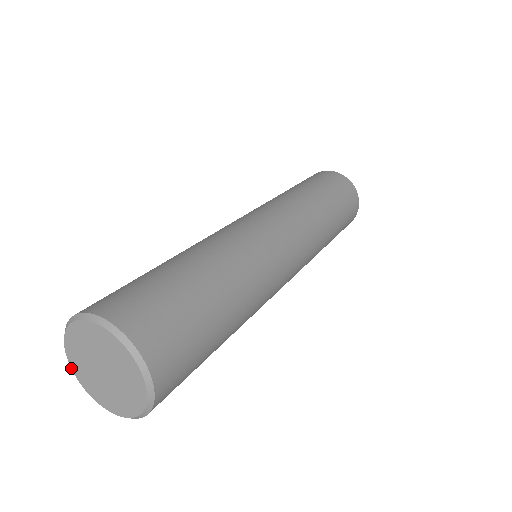
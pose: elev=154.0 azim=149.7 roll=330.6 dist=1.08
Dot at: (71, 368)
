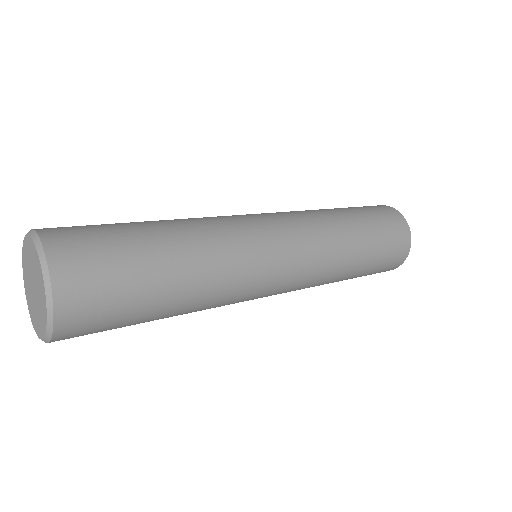
Dot at: occluded
